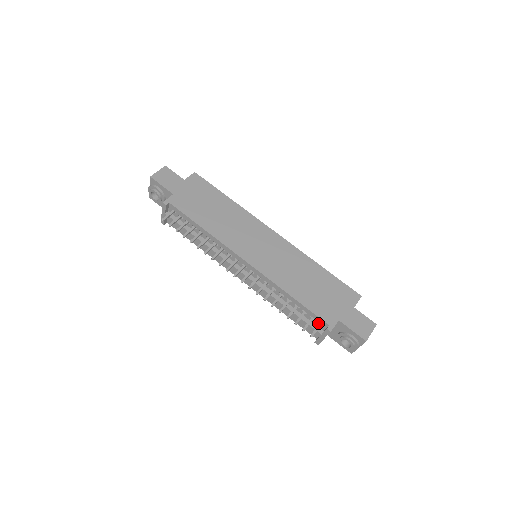
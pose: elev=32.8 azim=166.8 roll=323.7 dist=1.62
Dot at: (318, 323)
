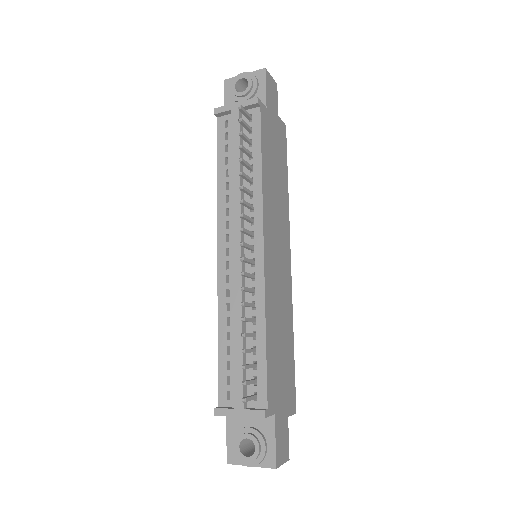
Dot at: (254, 393)
